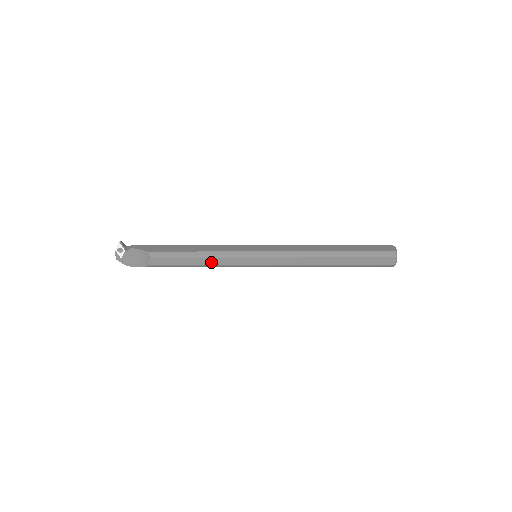
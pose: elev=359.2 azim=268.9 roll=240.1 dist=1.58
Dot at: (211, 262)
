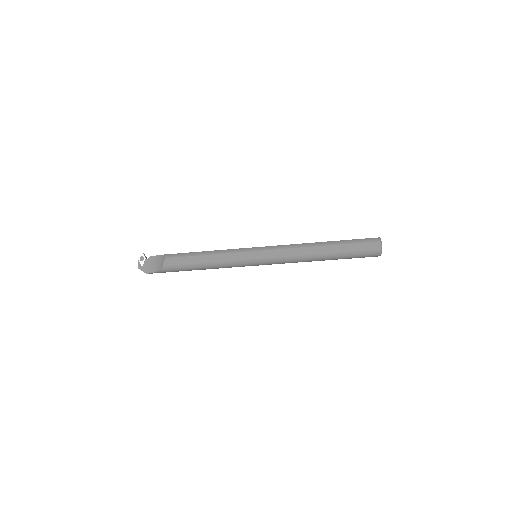
Dot at: (216, 259)
